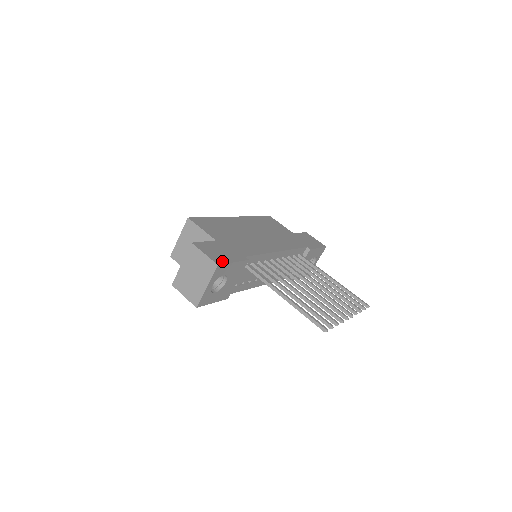
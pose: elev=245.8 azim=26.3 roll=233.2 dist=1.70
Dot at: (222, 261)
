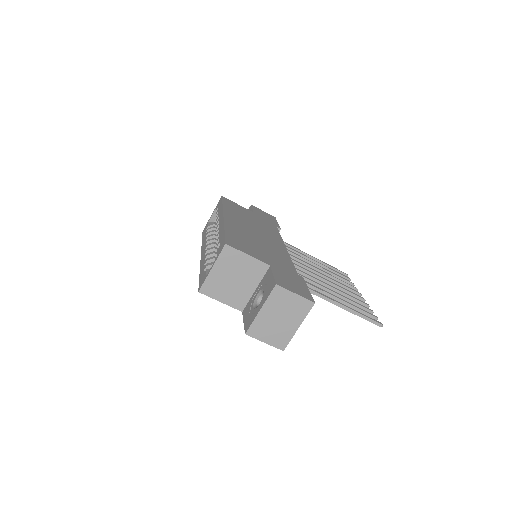
Dot at: (308, 295)
